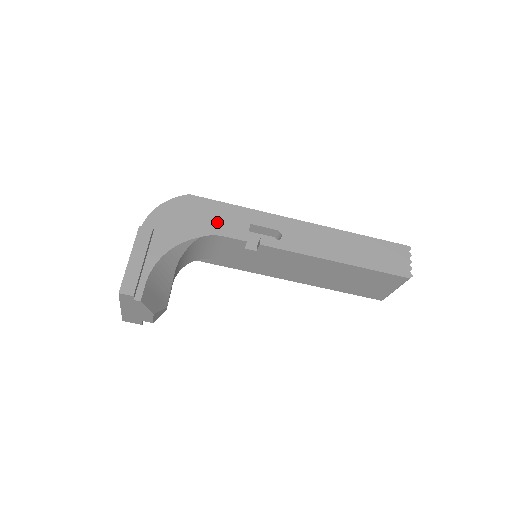
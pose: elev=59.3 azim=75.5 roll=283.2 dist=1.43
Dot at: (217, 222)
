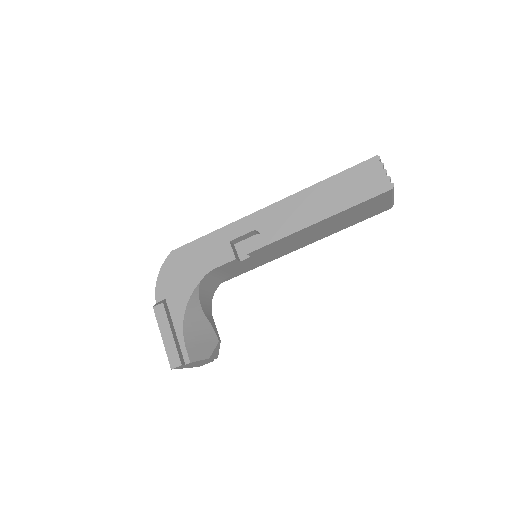
Dot at: (205, 259)
